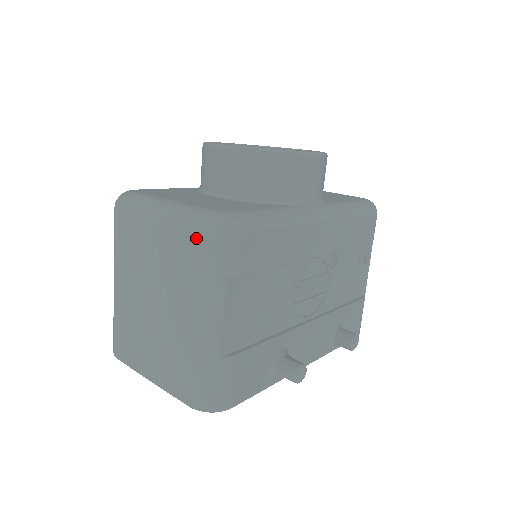
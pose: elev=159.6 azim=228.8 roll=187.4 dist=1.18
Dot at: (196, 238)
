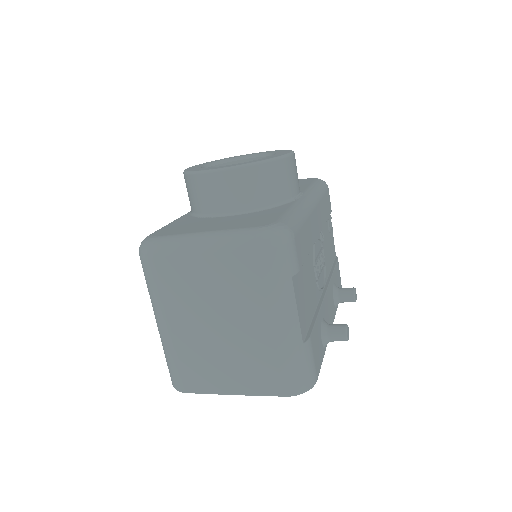
Dot at: (259, 254)
